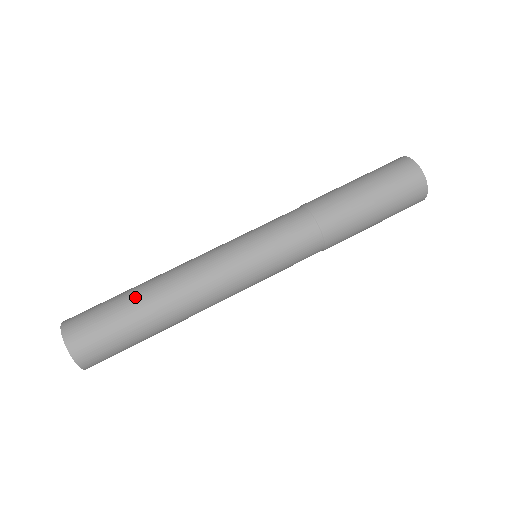
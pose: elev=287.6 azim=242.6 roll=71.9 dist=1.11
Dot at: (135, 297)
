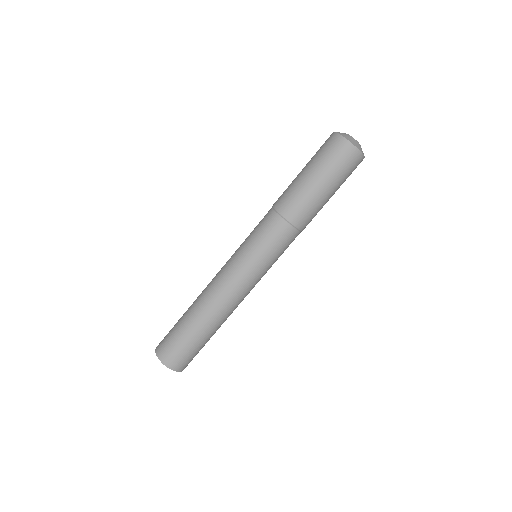
Dot at: (205, 333)
